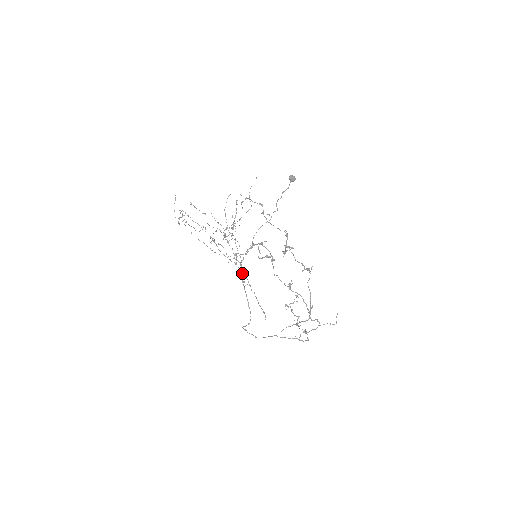
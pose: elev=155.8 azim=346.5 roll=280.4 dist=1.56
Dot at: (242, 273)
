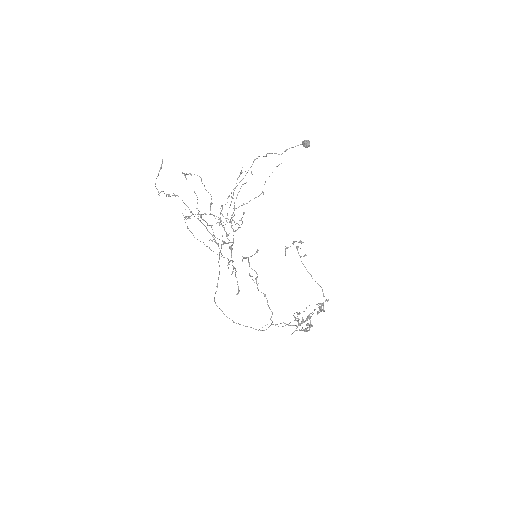
Dot at: occluded
